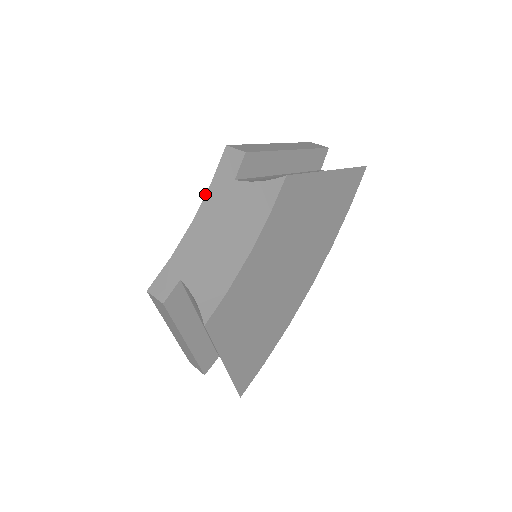
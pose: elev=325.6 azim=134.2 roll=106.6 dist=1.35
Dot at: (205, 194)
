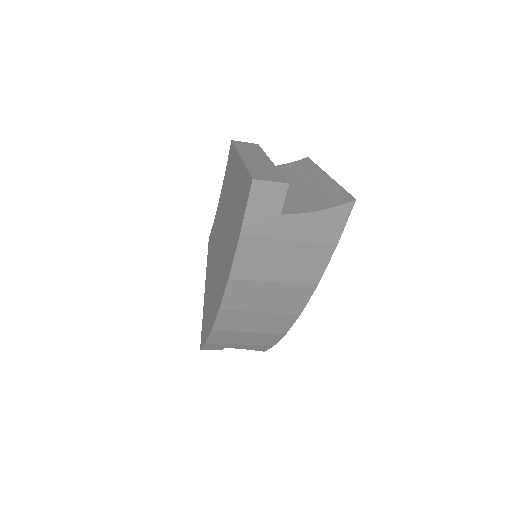
Dot at: occluded
